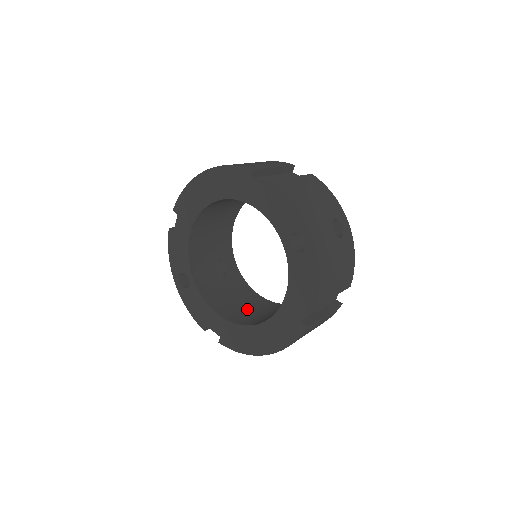
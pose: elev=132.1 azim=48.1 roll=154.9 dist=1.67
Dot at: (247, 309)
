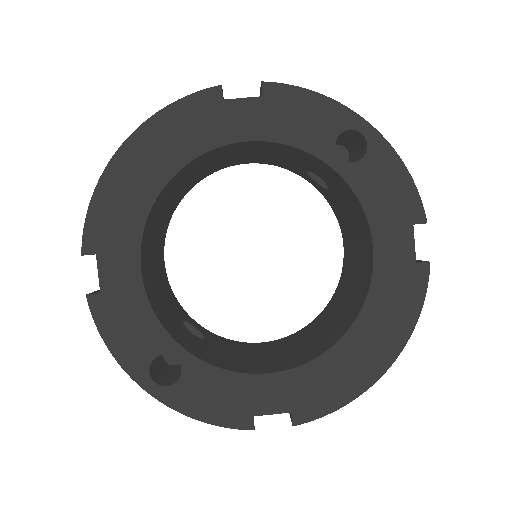
Dot at: (283, 352)
